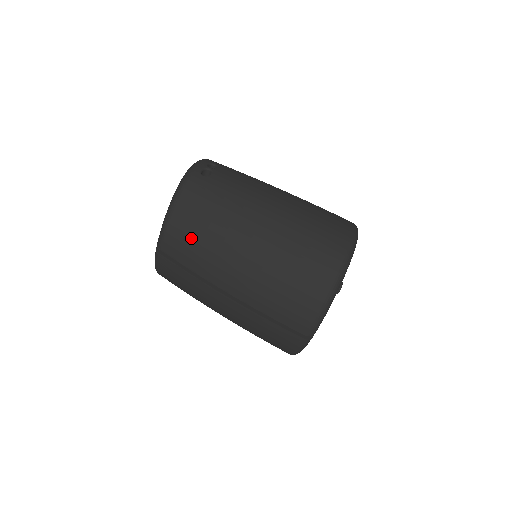
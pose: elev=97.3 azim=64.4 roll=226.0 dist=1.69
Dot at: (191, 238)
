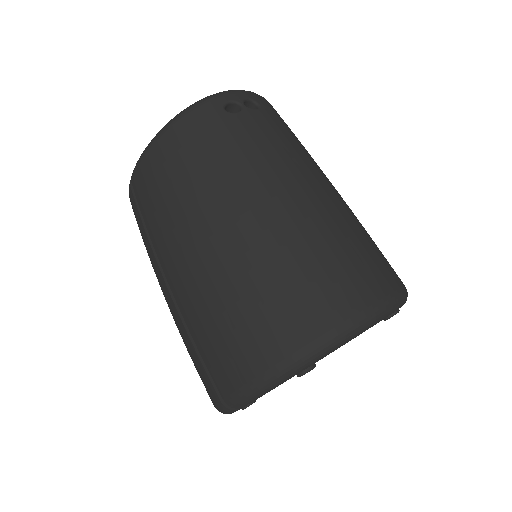
Dot at: (159, 184)
